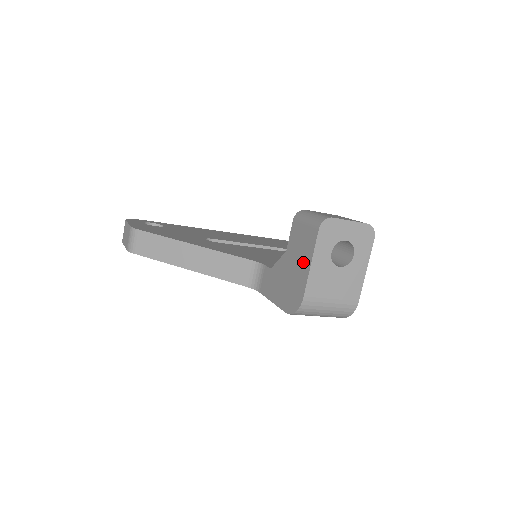
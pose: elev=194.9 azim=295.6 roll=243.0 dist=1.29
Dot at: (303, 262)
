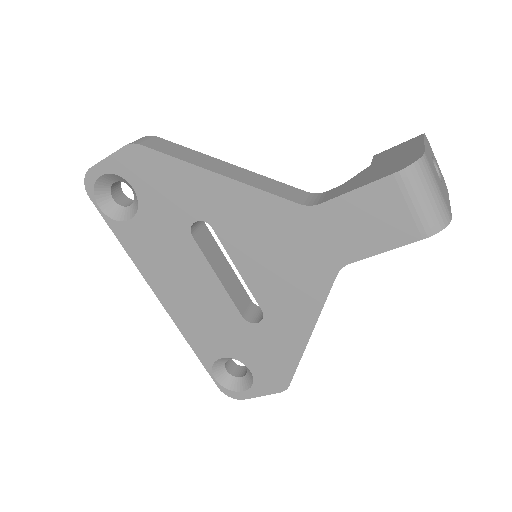
Dot at: (409, 149)
